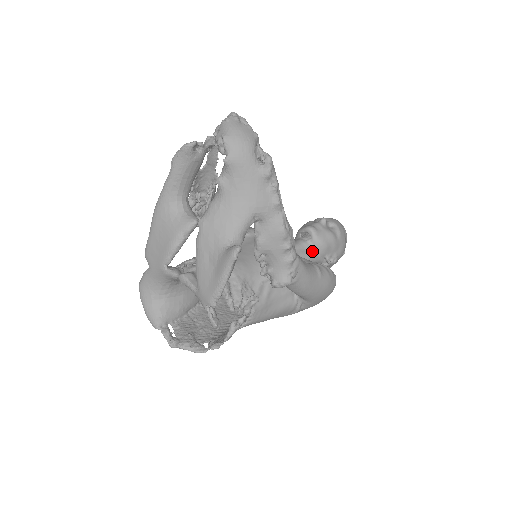
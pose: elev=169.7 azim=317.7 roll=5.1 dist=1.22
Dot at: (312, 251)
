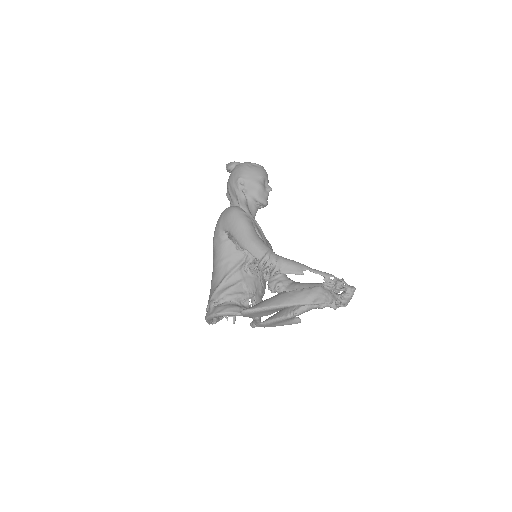
Dot at: occluded
